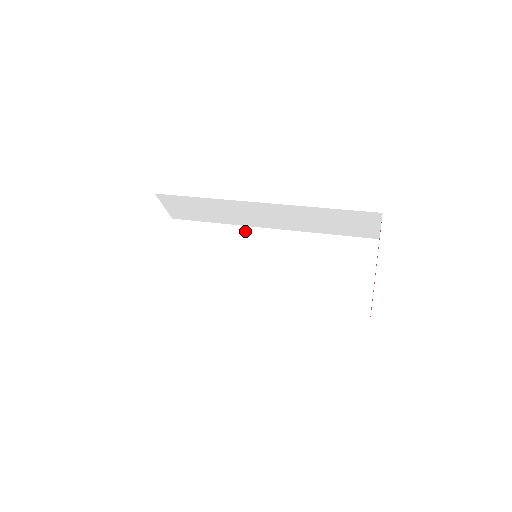
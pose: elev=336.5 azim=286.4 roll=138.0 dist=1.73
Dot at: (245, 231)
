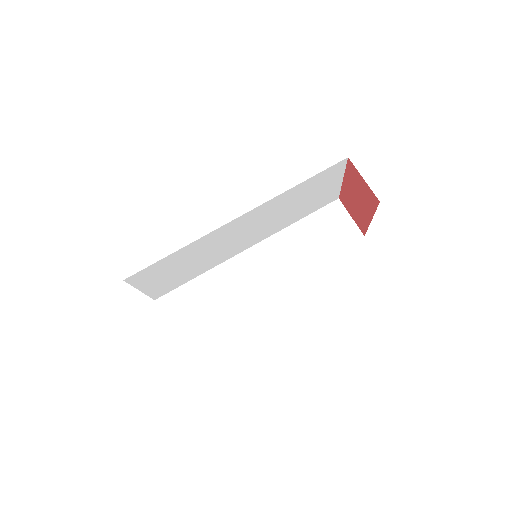
Dot at: (214, 234)
